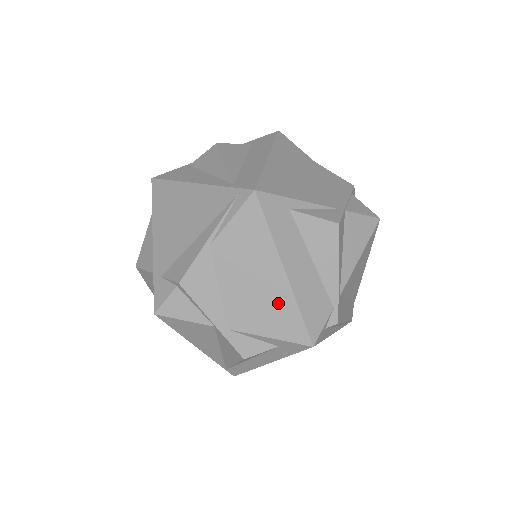
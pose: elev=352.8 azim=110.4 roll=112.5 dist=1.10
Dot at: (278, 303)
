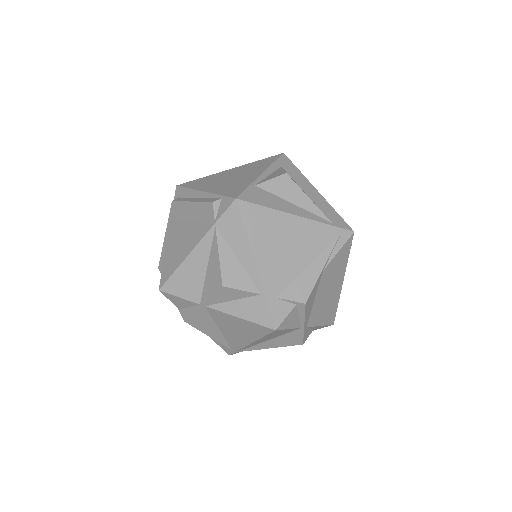
Dot at: (333, 302)
